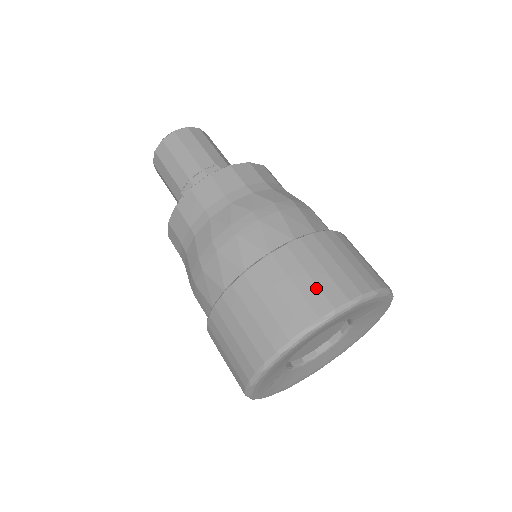
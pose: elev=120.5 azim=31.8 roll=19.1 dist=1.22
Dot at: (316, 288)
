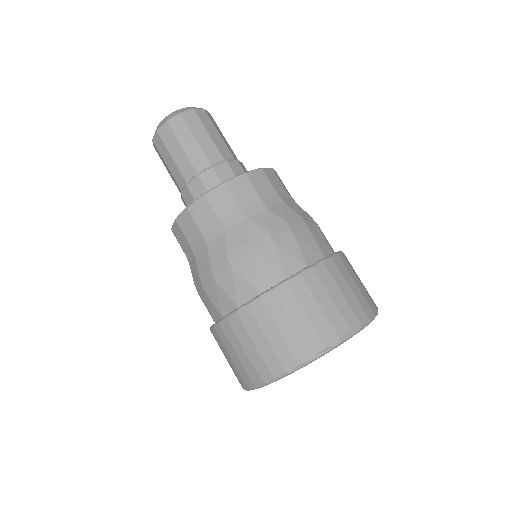
Dot at: (325, 319)
